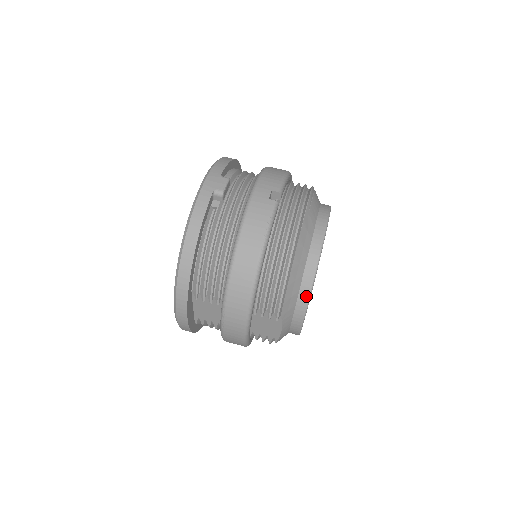
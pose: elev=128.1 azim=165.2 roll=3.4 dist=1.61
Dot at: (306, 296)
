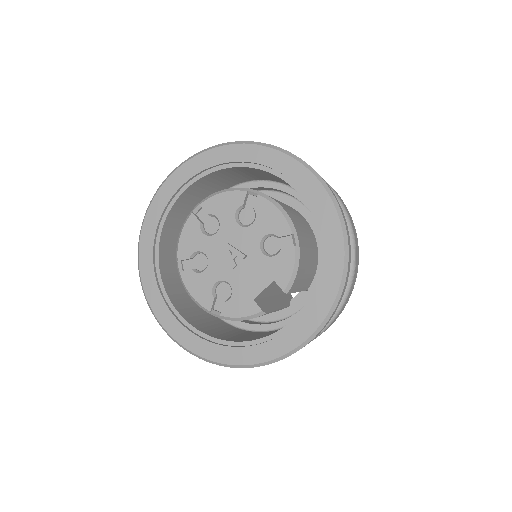
Dot at: occluded
